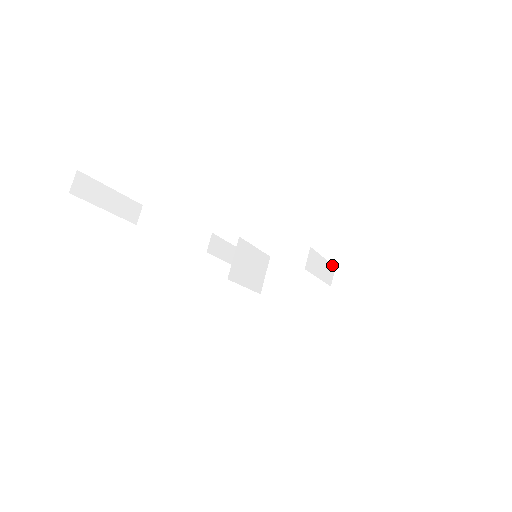
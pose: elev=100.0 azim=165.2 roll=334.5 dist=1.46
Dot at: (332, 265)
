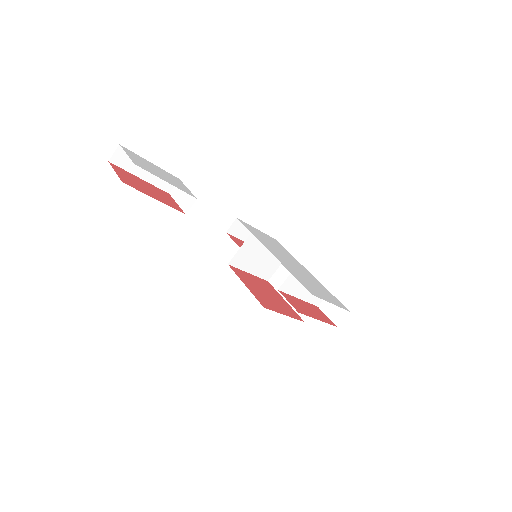
Dot at: (325, 290)
